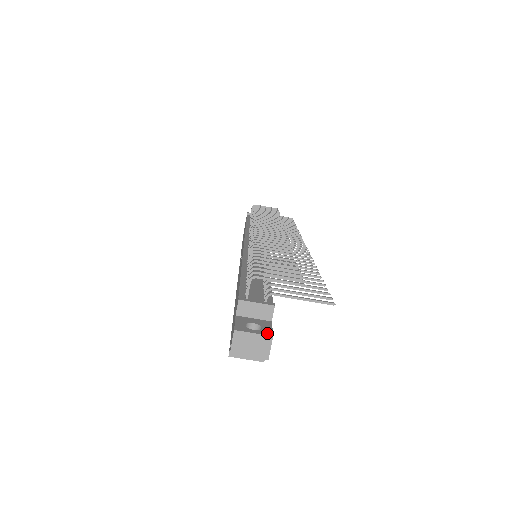
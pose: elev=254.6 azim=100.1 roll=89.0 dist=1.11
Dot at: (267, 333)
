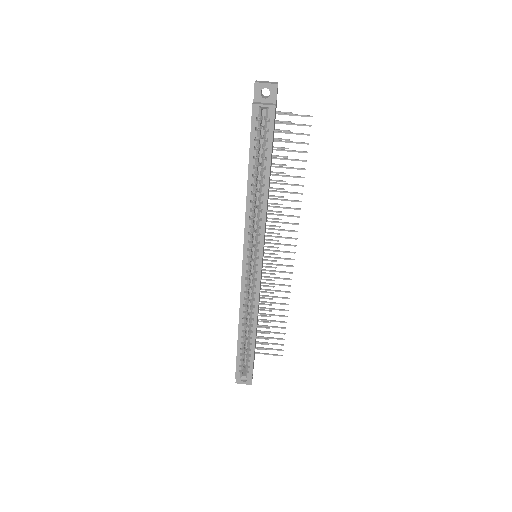
Dot at: occluded
